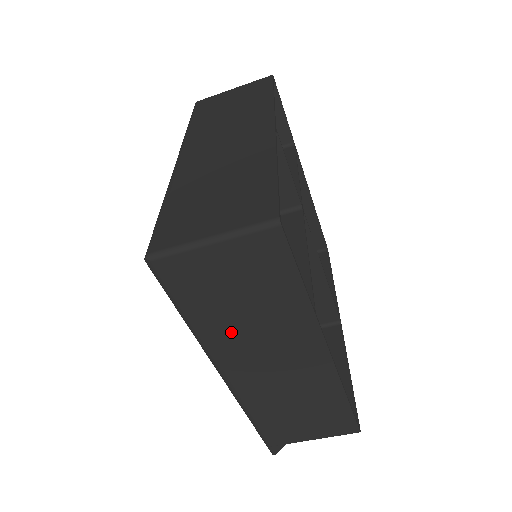
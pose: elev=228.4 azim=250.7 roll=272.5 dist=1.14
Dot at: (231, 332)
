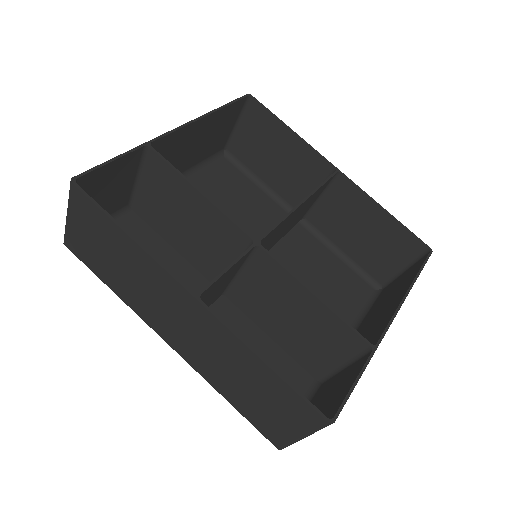
Dot at: occluded
